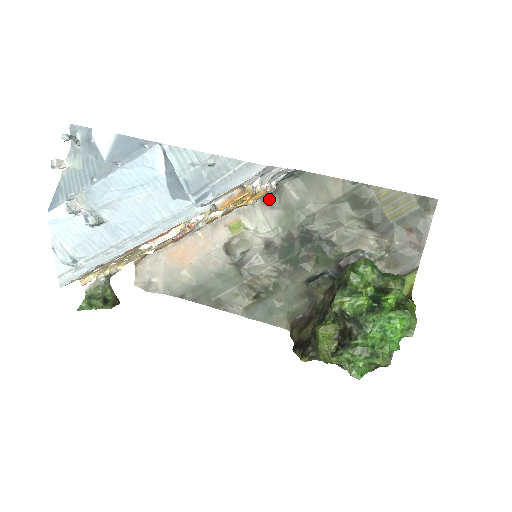
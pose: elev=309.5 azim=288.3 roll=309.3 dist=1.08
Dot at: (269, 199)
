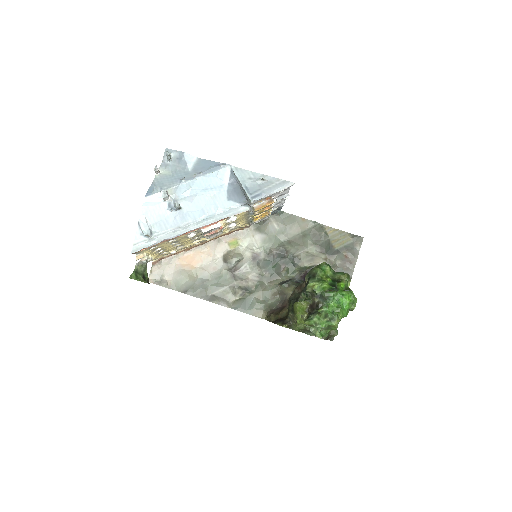
Dot at: (259, 227)
